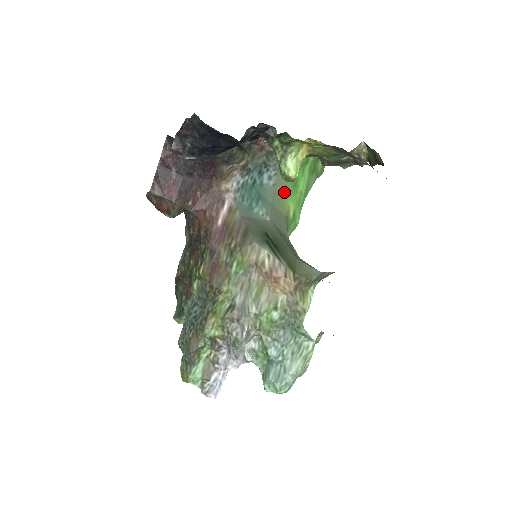
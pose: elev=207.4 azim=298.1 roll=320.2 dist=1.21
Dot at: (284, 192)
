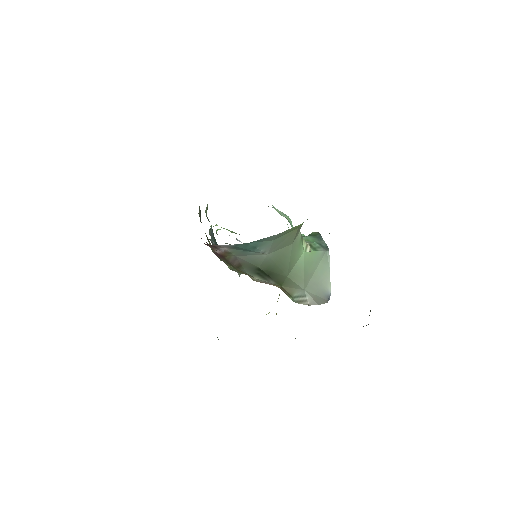
Dot at: occluded
